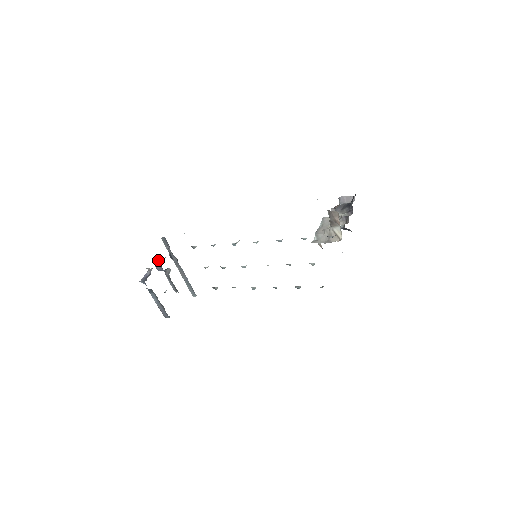
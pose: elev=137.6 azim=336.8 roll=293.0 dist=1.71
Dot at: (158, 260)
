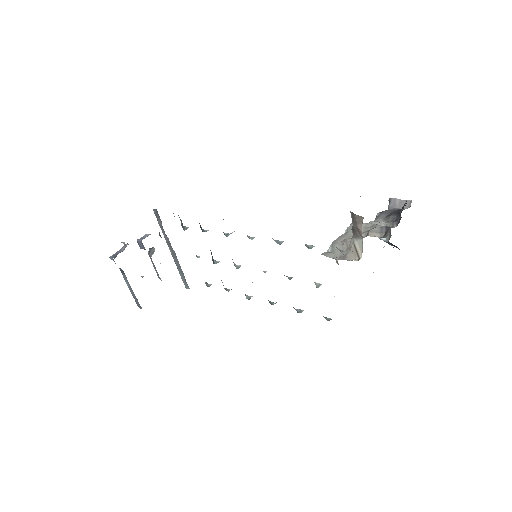
Dot at: occluded
